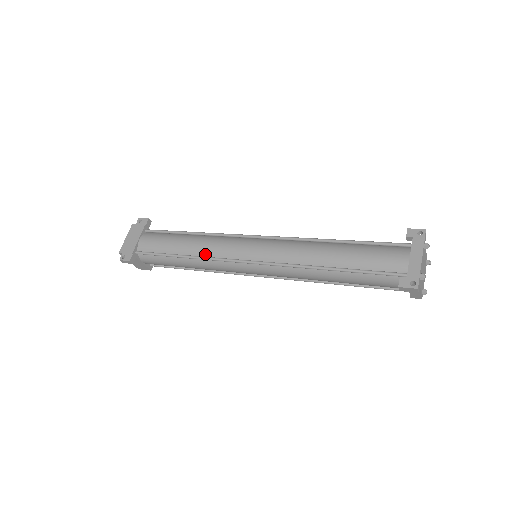
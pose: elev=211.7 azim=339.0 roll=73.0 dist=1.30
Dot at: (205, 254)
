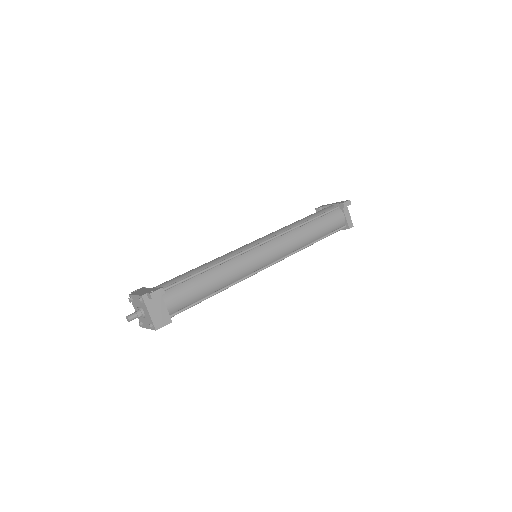
Dot at: (225, 259)
